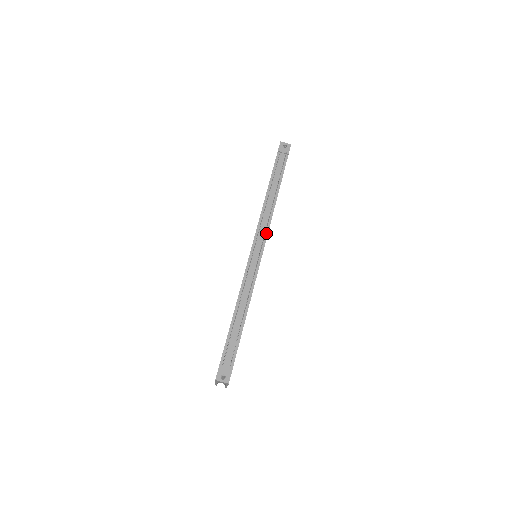
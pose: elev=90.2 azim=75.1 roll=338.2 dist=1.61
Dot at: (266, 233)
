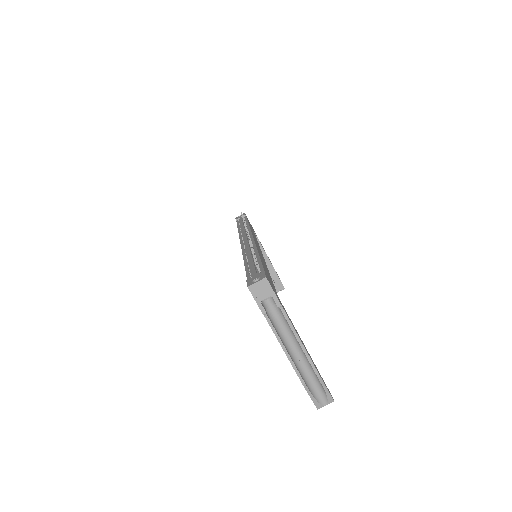
Dot at: (249, 233)
